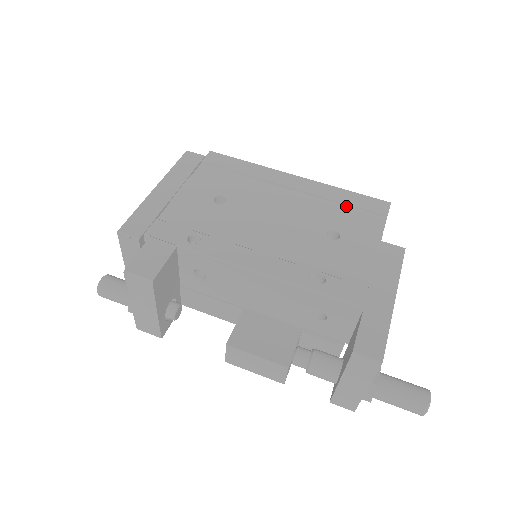
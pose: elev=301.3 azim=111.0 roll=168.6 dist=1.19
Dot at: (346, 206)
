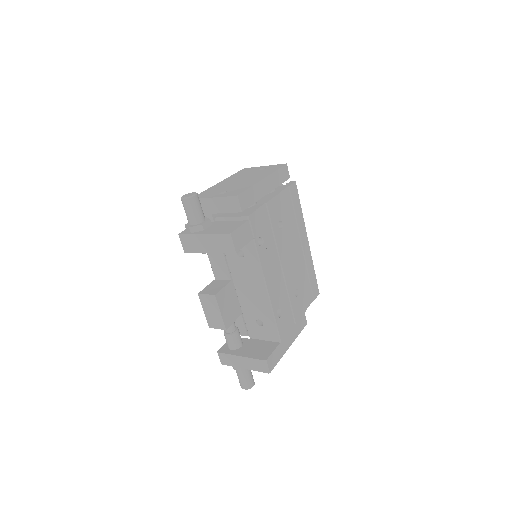
Dot at: (309, 279)
